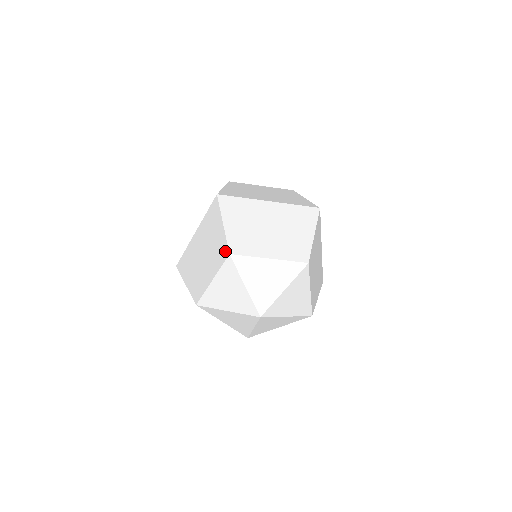
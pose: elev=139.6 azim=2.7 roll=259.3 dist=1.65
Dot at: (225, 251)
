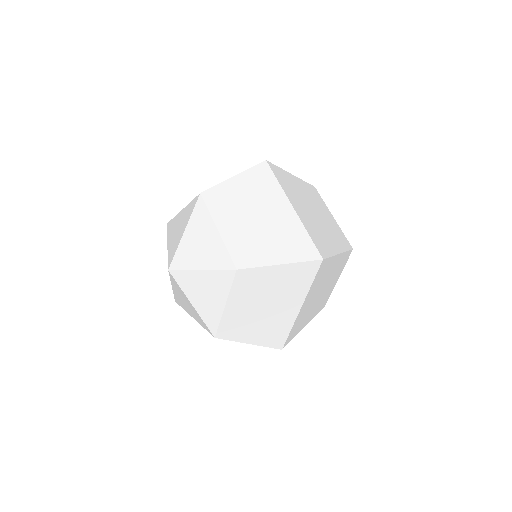
Dot at: occluded
